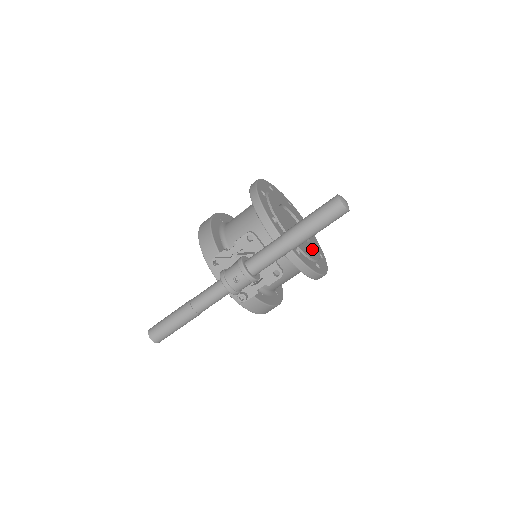
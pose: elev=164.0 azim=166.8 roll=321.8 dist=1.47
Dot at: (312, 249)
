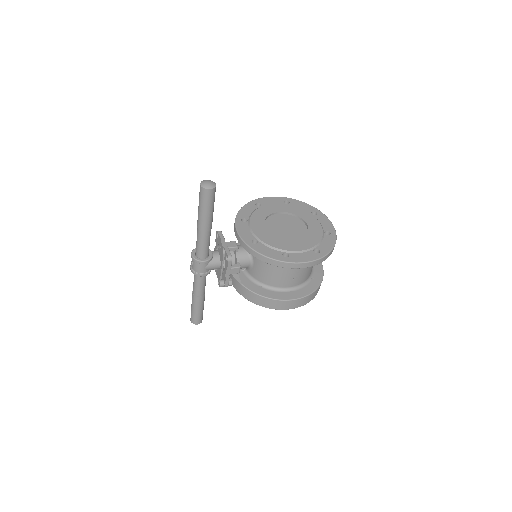
Dot at: (295, 243)
